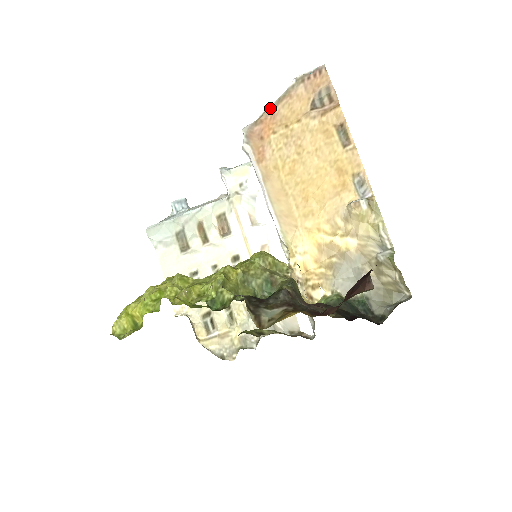
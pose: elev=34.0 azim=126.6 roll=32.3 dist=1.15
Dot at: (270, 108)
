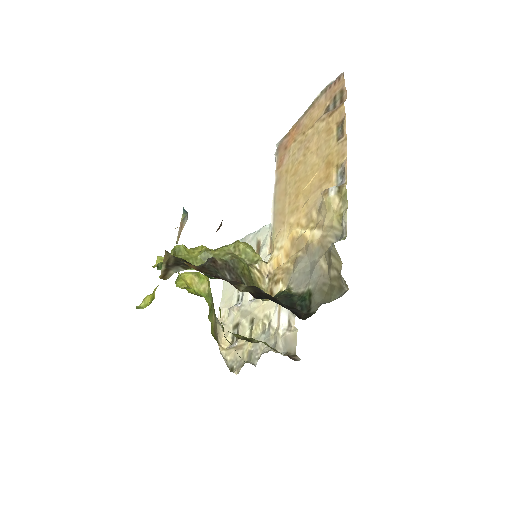
Dot at: (298, 121)
